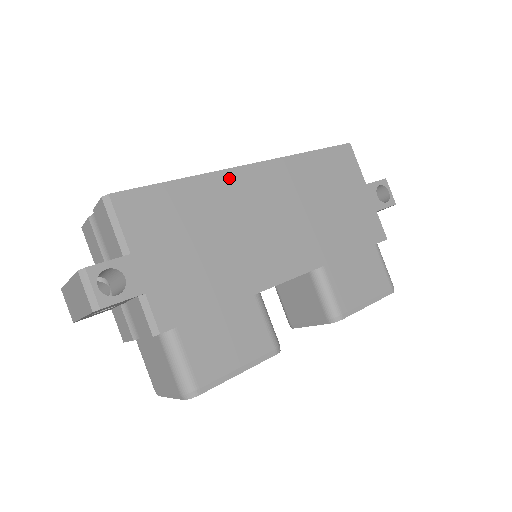
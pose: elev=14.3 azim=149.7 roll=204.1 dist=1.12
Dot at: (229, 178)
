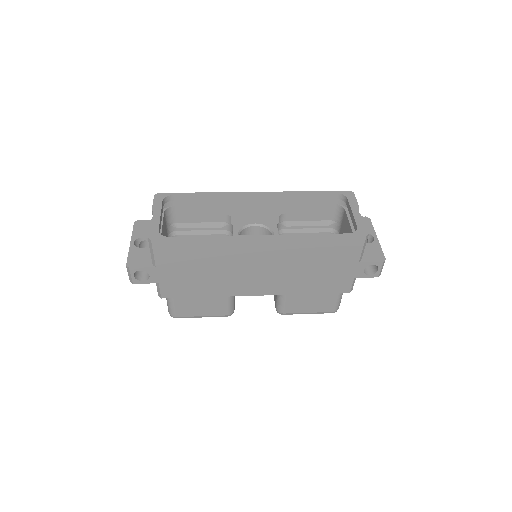
Dot at: (238, 243)
